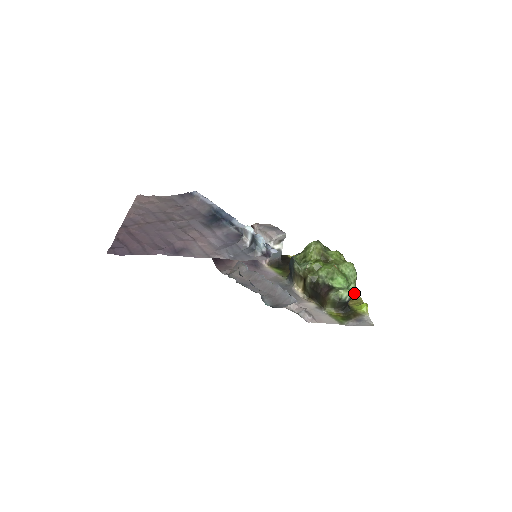
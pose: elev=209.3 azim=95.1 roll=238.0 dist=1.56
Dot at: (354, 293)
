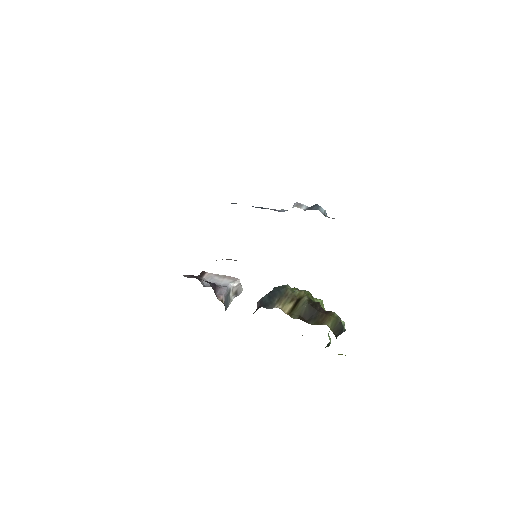
Dot at: occluded
